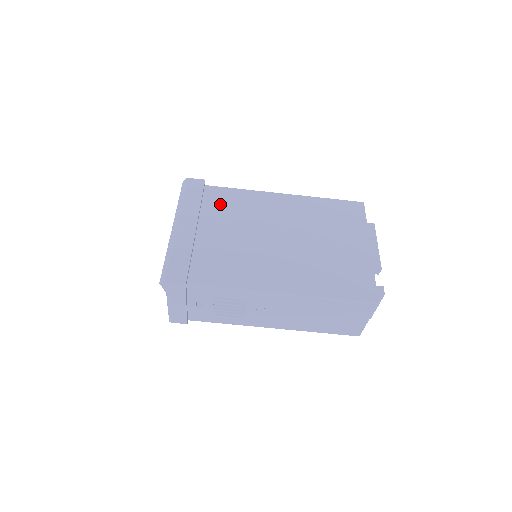
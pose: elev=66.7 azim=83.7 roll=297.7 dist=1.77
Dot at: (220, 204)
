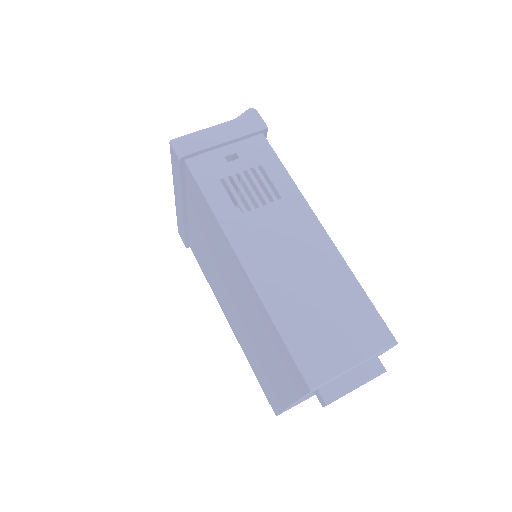
Dot at: occluded
